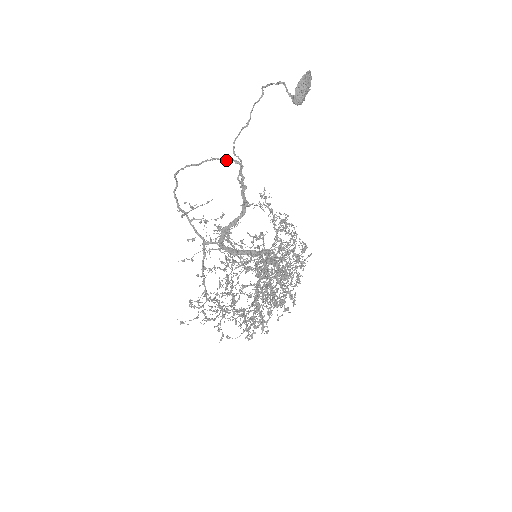
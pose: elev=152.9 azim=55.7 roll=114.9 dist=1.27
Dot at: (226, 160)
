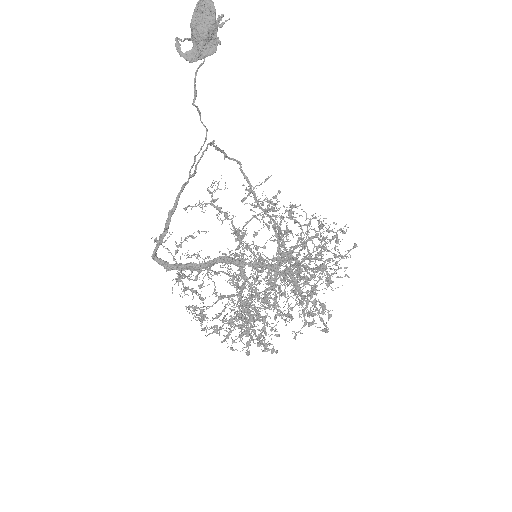
Dot at: (212, 143)
